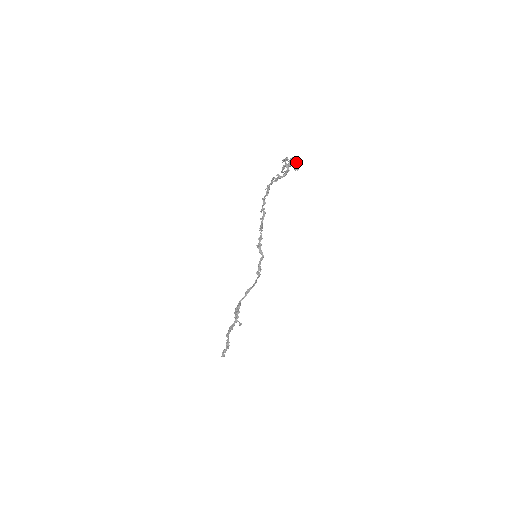
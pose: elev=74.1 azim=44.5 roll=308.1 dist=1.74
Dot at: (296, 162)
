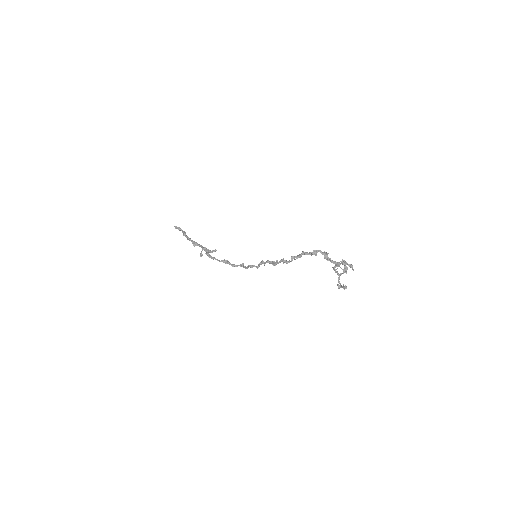
Dot at: (343, 288)
